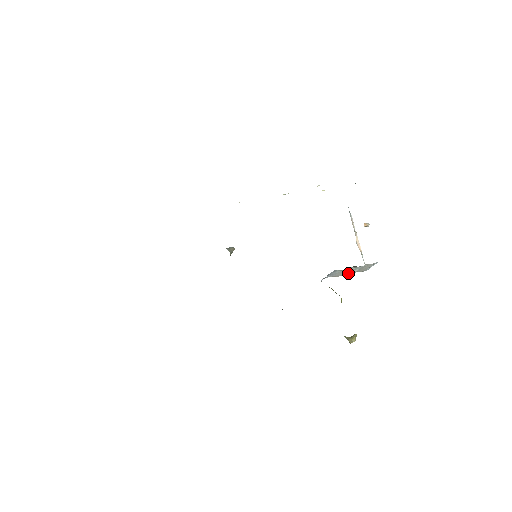
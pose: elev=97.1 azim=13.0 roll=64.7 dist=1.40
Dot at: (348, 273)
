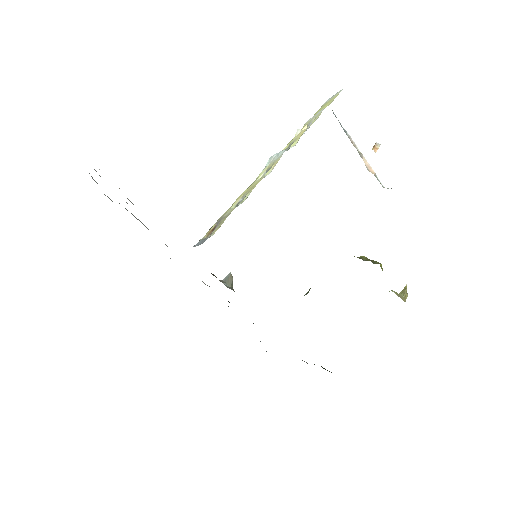
Dot at: occluded
